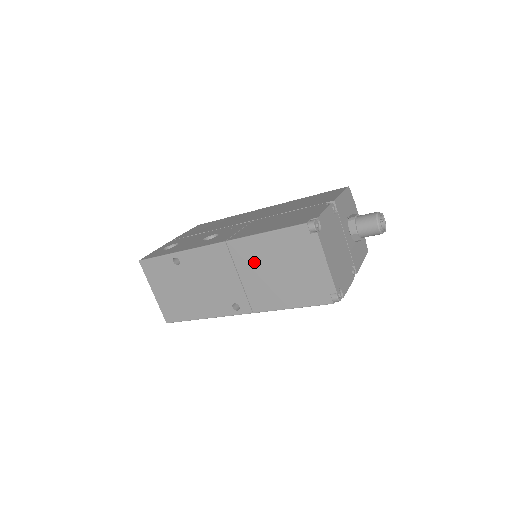
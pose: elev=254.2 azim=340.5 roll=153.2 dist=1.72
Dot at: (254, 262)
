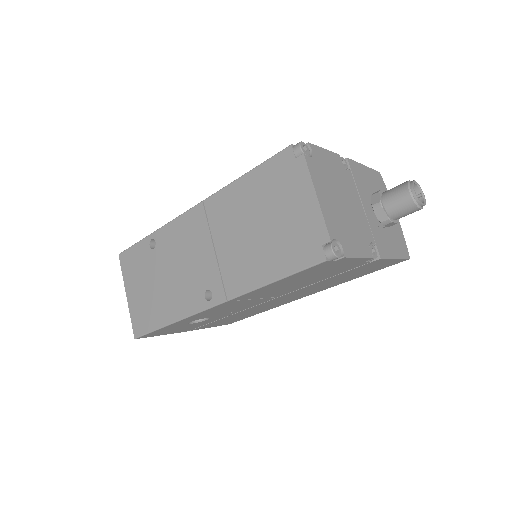
Dot at: (231, 220)
